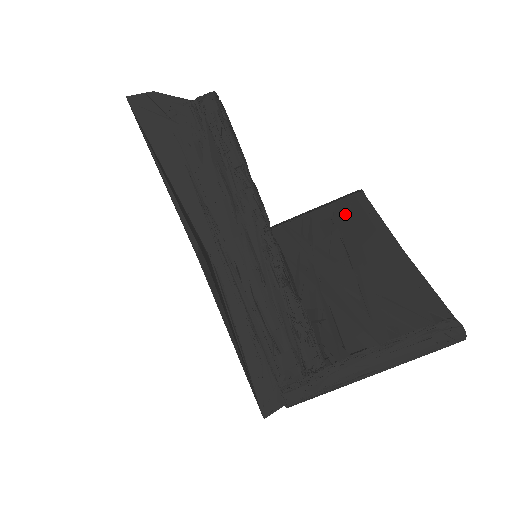
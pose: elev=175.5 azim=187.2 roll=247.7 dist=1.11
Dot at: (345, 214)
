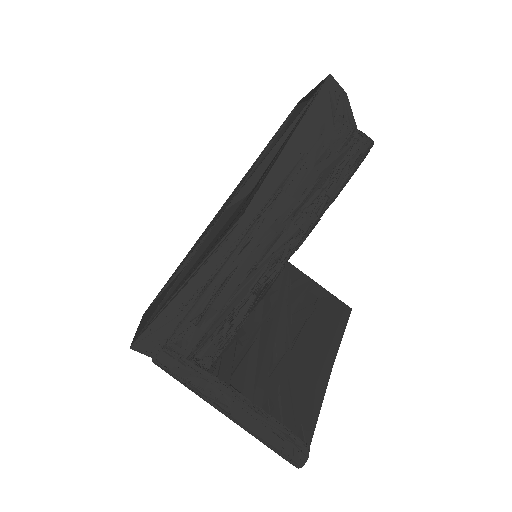
Dot at: (328, 308)
